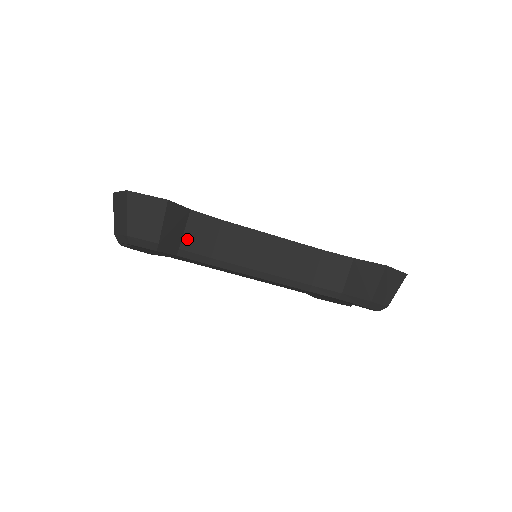
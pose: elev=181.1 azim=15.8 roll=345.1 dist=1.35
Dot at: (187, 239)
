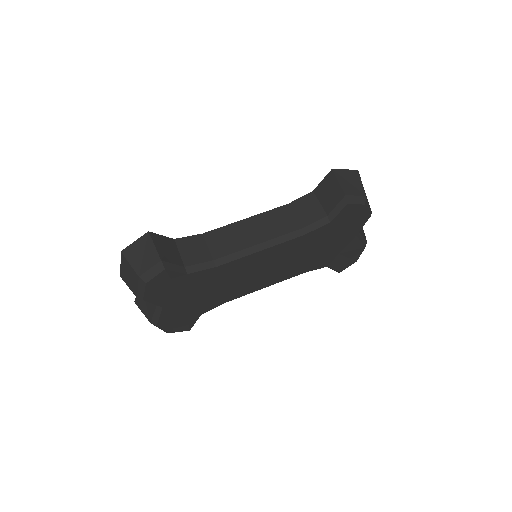
Dot at: (186, 258)
